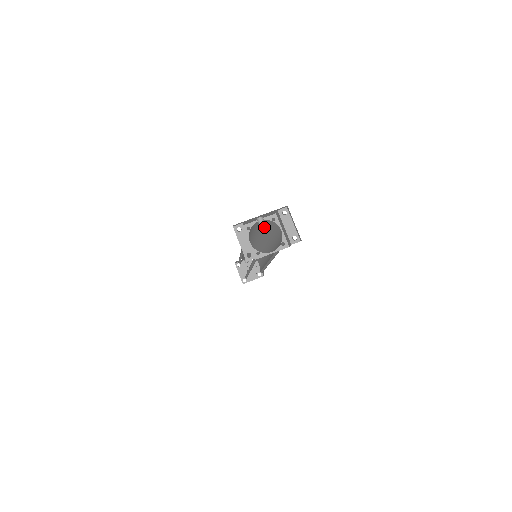
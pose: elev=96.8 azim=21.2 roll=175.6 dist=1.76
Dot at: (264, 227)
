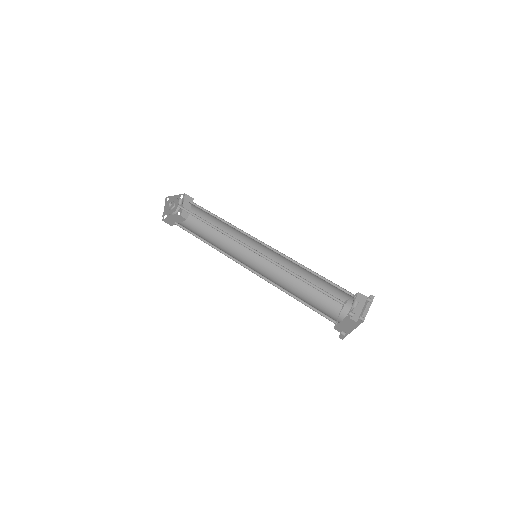
Dot at: (327, 282)
